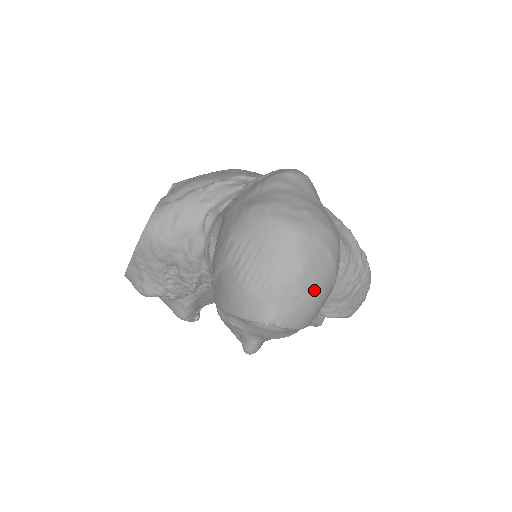
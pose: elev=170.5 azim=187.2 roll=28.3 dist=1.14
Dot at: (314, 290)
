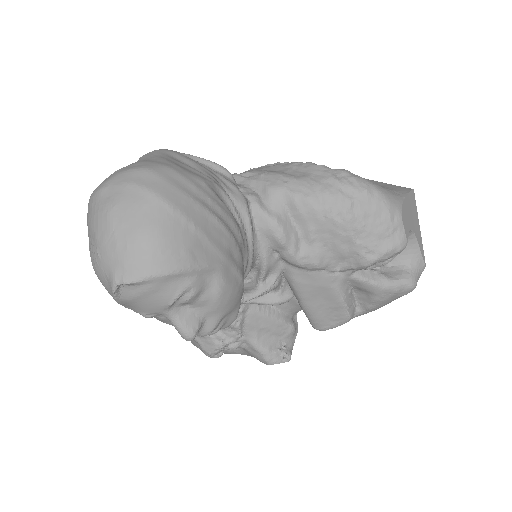
Dot at: (134, 228)
